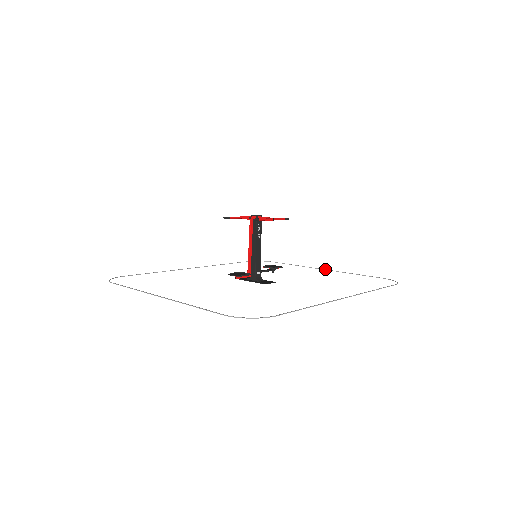
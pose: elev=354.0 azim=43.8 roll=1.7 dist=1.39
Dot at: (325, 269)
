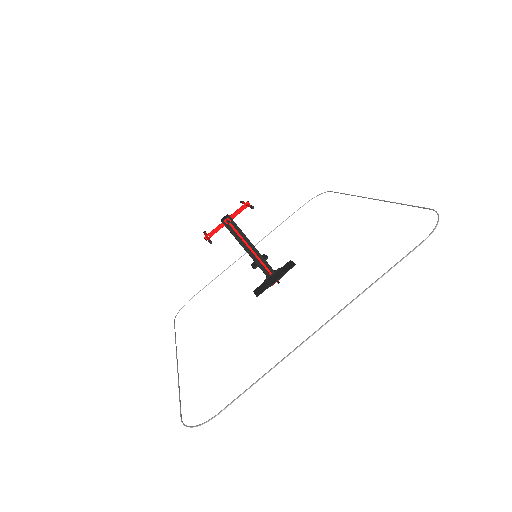
Dot at: occluded
